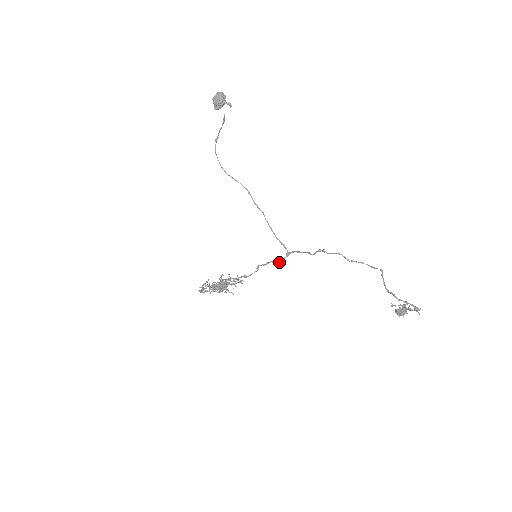
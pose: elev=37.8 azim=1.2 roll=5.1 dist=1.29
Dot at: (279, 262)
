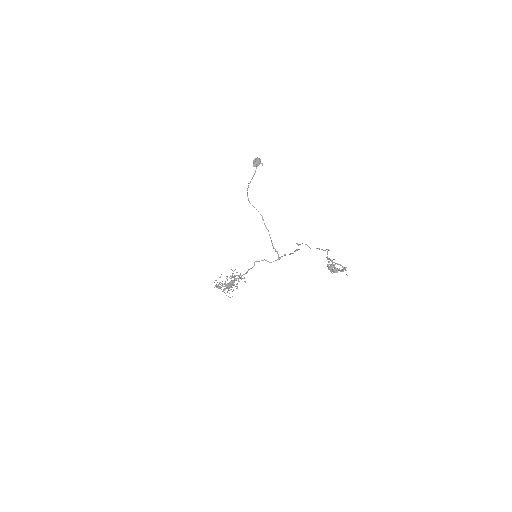
Dot at: (271, 262)
